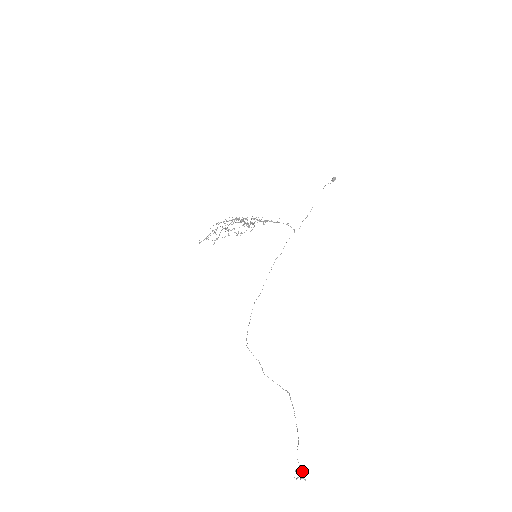
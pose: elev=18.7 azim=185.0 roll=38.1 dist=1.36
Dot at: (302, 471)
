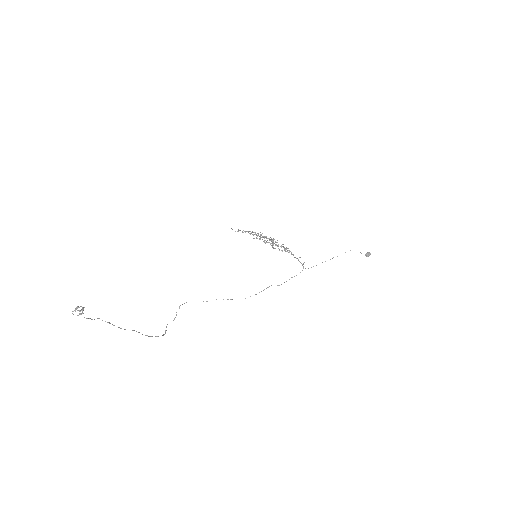
Dot at: occluded
